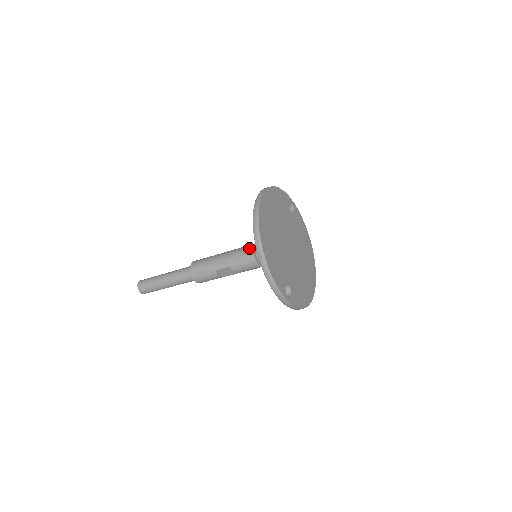
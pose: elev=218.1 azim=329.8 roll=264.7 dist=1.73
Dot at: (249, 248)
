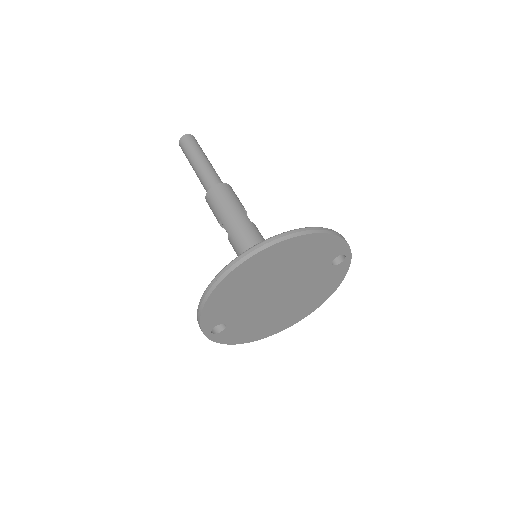
Dot at: occluded
